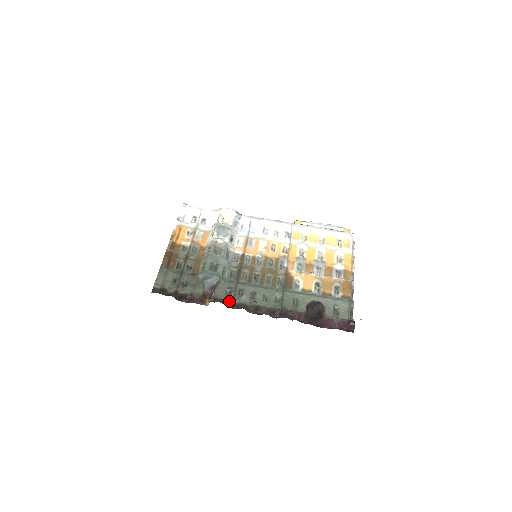
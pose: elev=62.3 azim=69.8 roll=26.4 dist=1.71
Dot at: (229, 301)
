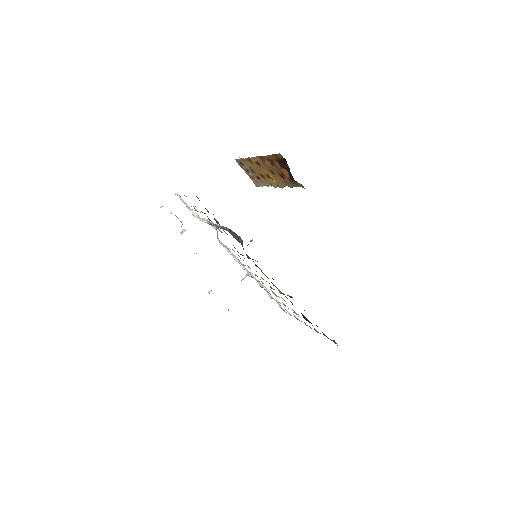
Dot at: occluded
